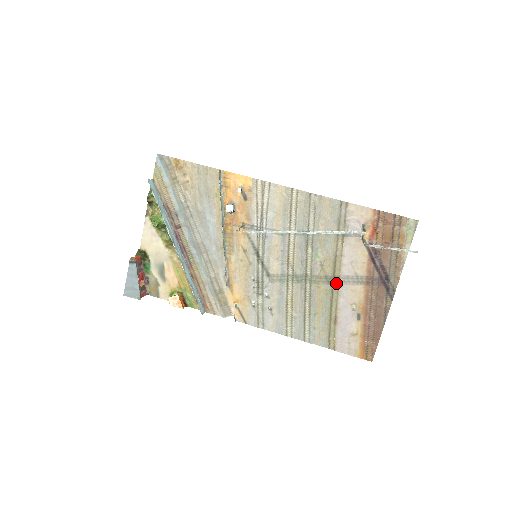
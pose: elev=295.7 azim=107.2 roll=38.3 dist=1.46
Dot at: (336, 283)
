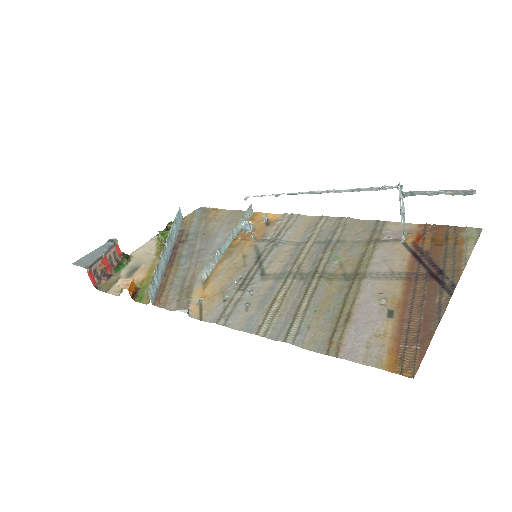
Dot at: (358, 279)
